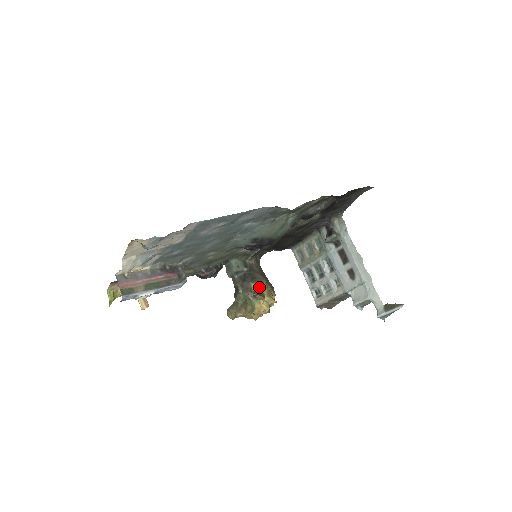
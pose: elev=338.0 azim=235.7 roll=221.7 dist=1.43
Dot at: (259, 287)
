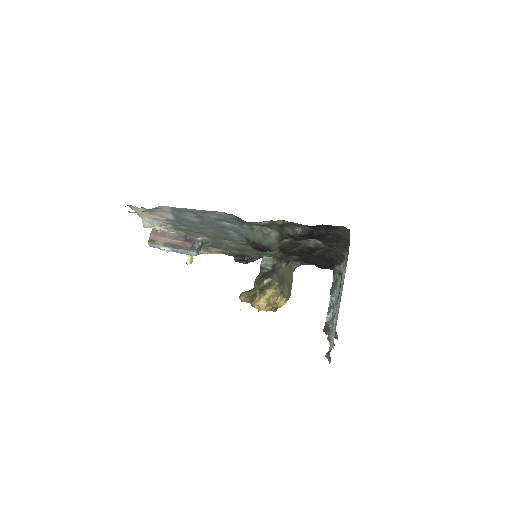
Dot at: (268, 286)
